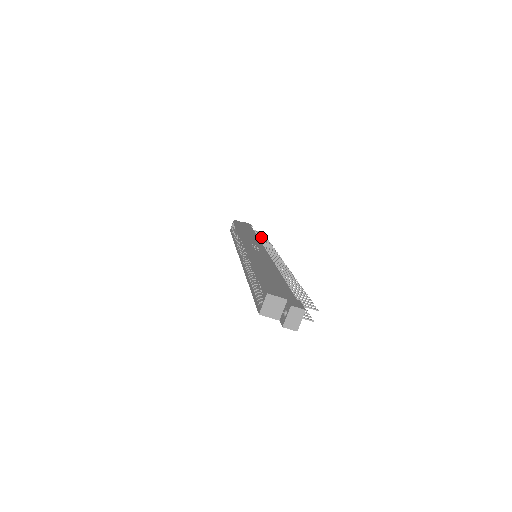
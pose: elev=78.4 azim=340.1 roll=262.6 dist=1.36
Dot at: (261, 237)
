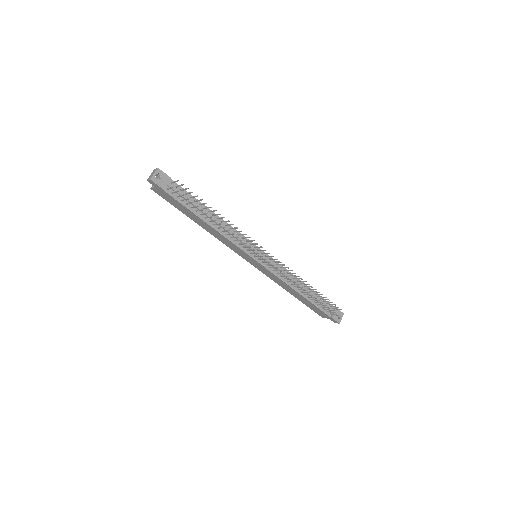
Dot at: (318, 294)
